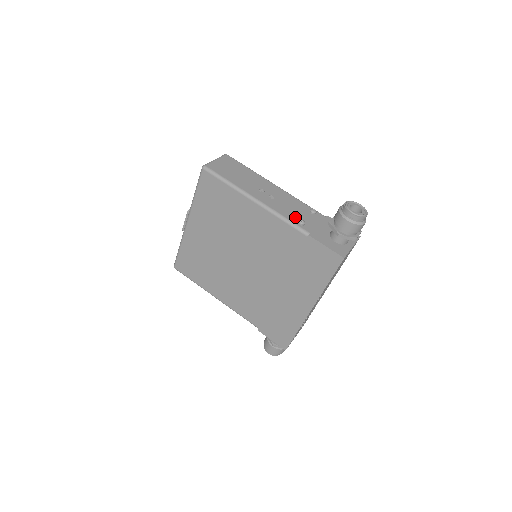
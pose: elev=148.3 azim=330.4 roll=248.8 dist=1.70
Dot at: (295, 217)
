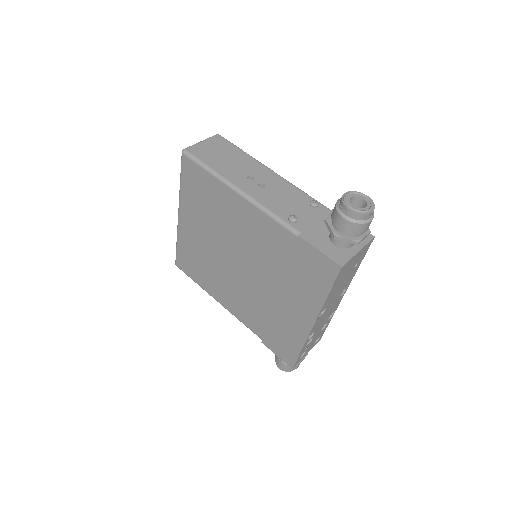
Dot at: (286, 212)
